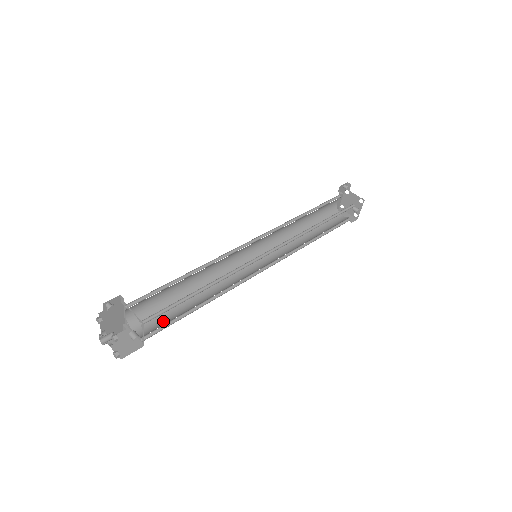
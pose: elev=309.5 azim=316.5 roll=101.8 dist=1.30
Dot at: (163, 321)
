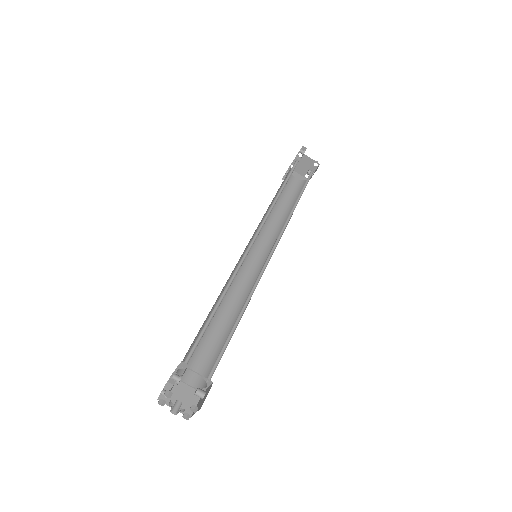
Dot at: (206, 359)
